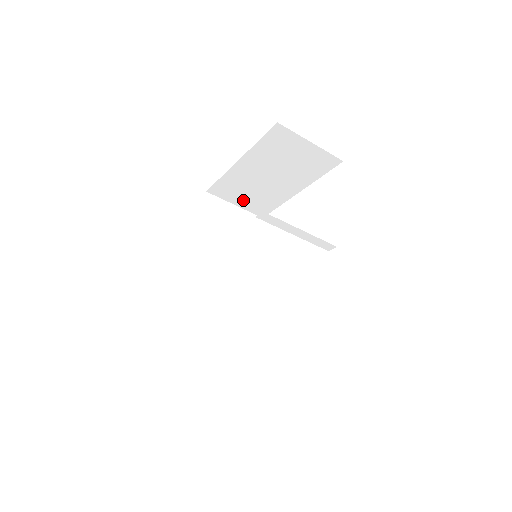
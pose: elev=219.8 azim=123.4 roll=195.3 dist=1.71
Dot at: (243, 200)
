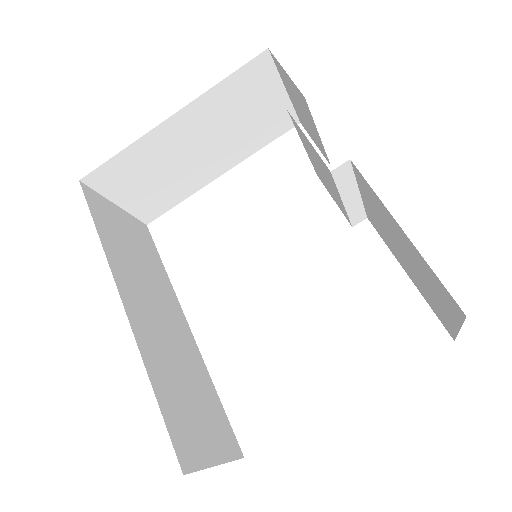
Dot at: (135, 194)
